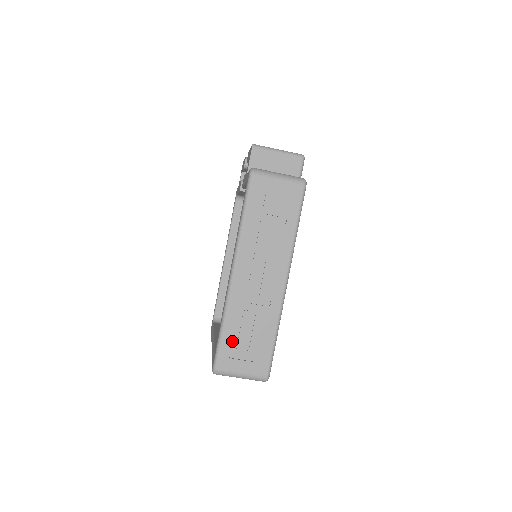
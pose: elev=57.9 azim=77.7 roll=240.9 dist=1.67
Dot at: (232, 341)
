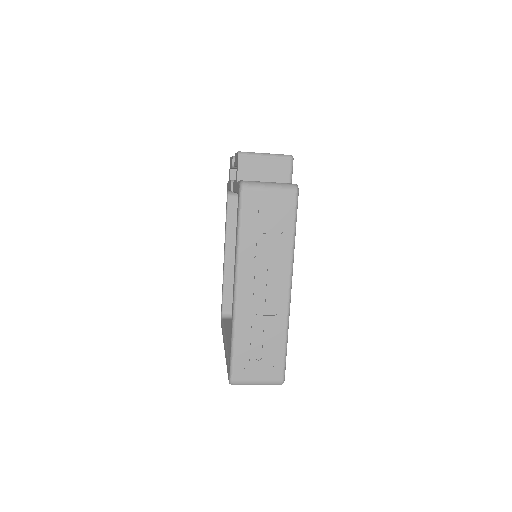
Dot at: (244, 353)
